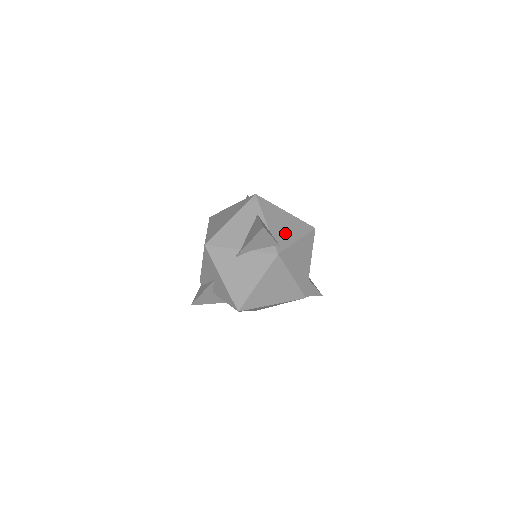
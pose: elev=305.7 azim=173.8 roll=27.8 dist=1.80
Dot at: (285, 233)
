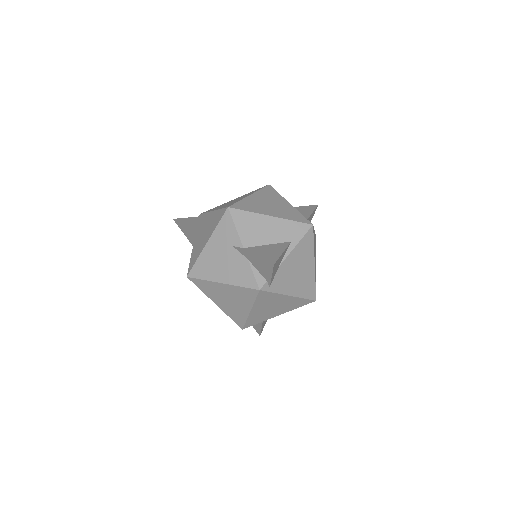
Dot at: (289, 280)
